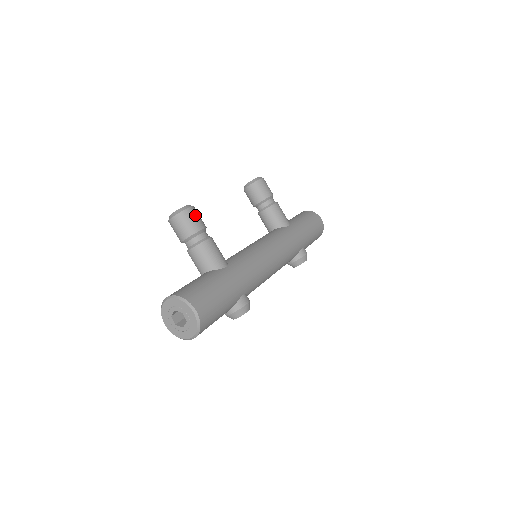
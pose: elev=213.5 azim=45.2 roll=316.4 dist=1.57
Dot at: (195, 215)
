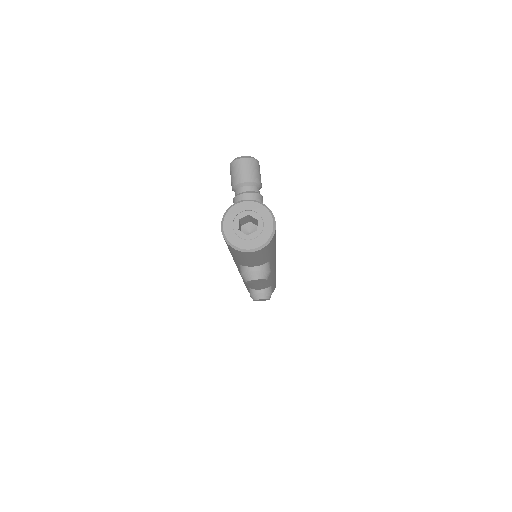
Dot at: occluded
